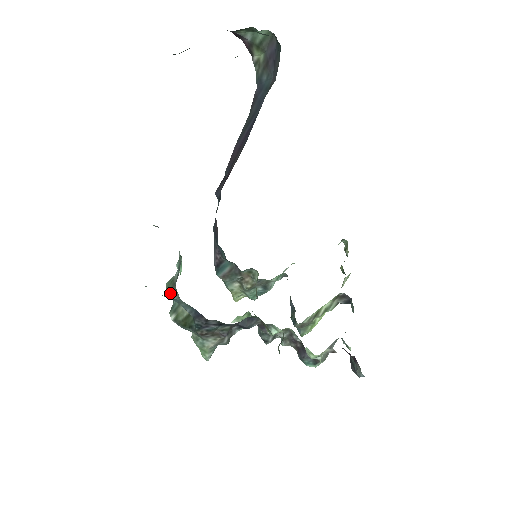
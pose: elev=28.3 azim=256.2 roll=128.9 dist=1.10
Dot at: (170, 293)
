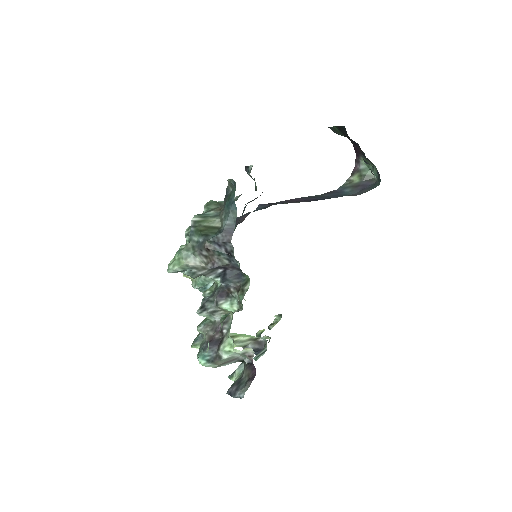
Dot at: (208, 206)
